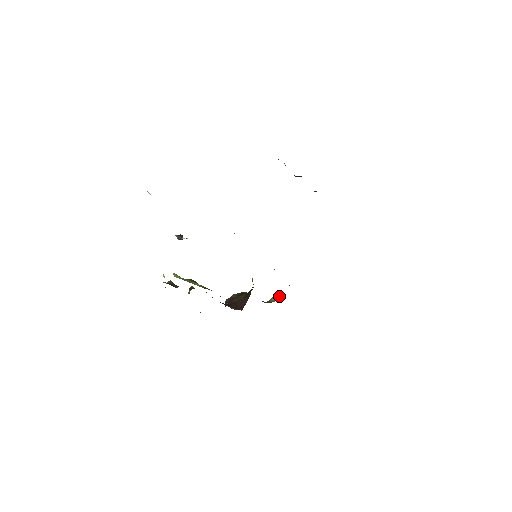
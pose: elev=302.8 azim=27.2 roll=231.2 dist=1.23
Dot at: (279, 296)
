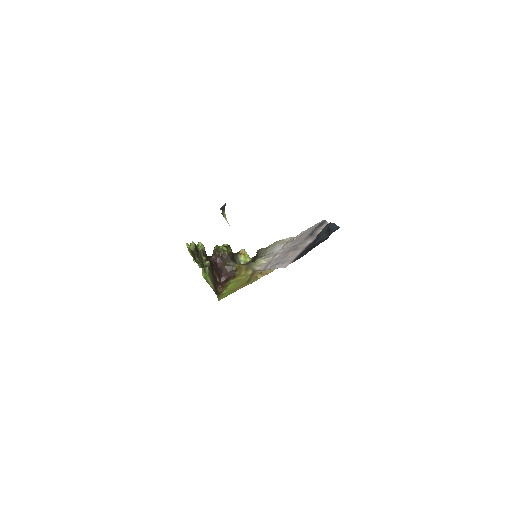
Dot at: (246, 257)
